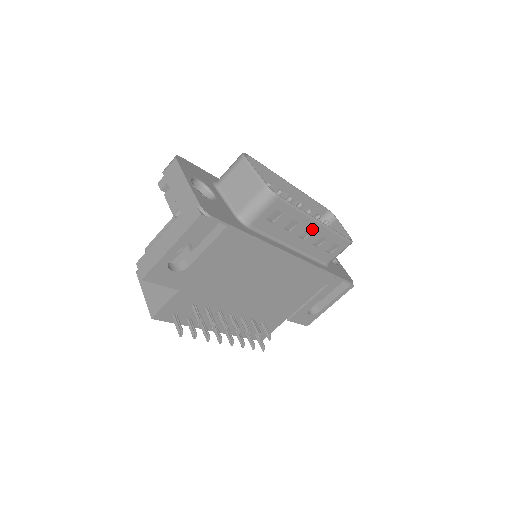
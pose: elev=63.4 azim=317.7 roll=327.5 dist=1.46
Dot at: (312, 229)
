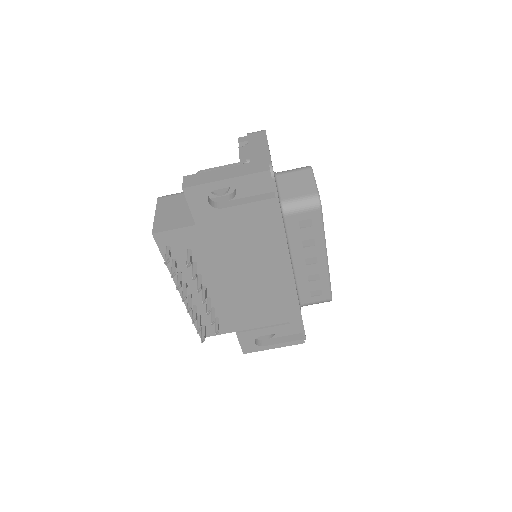
Dot at: (318, 260)
